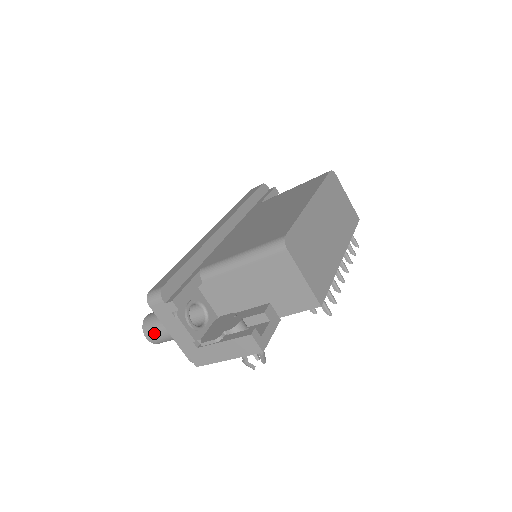
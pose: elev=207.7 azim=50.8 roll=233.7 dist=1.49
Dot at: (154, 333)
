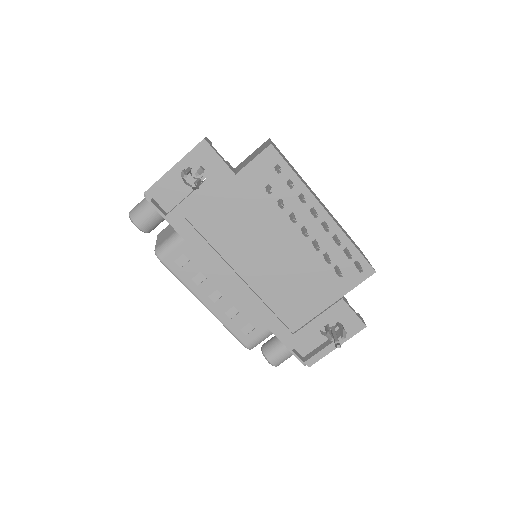
Dot at: occluded
